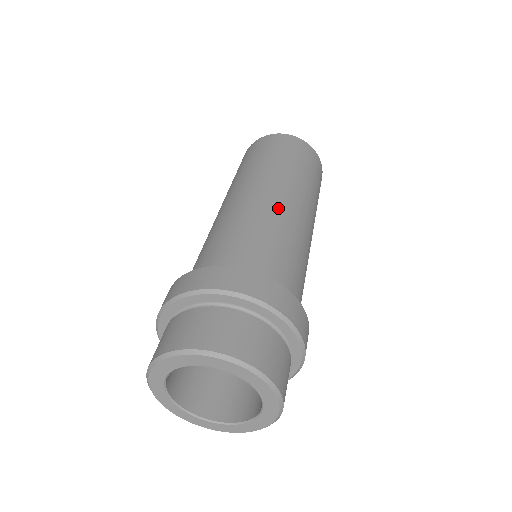
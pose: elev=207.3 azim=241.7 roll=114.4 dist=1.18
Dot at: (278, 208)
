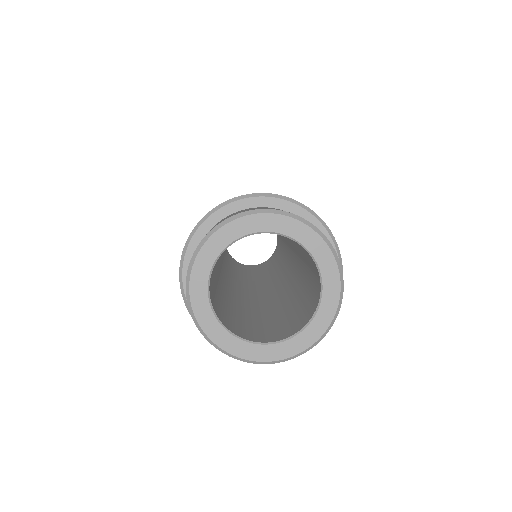
Dot at: occluded
